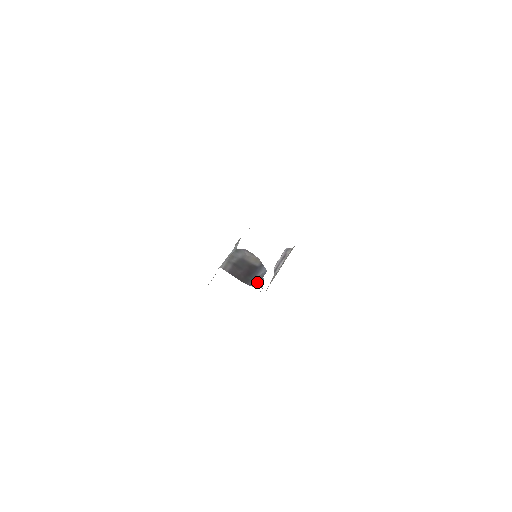
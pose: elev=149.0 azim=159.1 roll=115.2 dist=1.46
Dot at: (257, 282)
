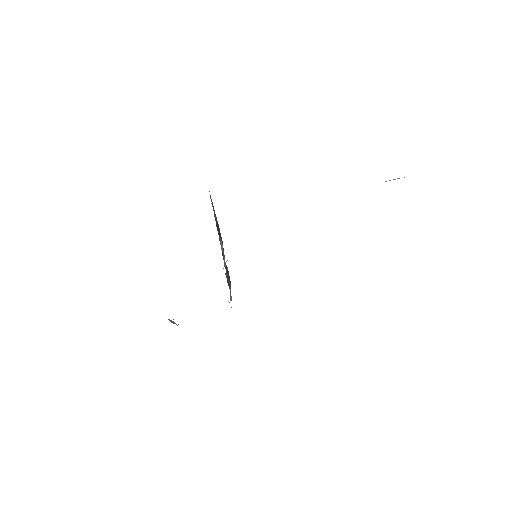
Dot at: occluded
